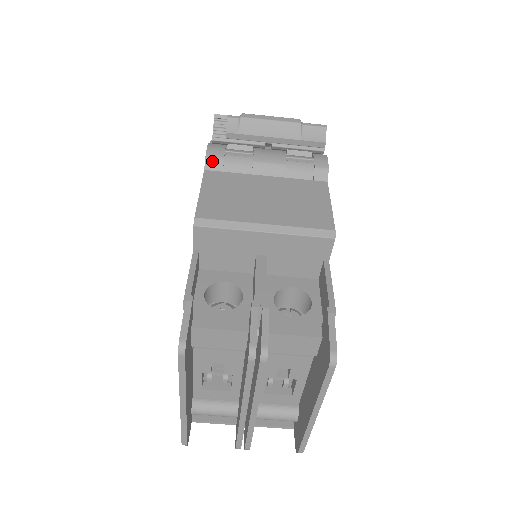
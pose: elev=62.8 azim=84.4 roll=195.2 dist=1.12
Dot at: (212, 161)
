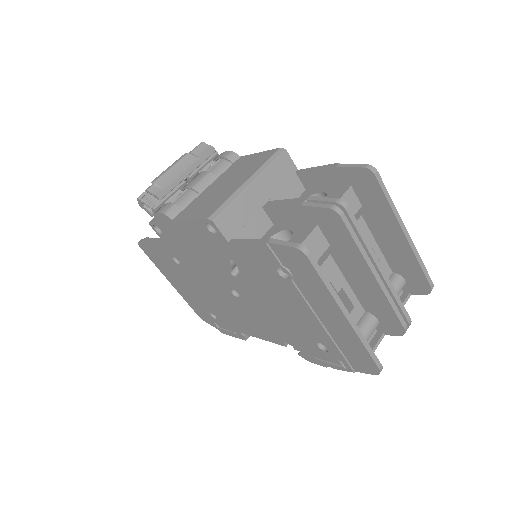
Dot at: (170, 211)
